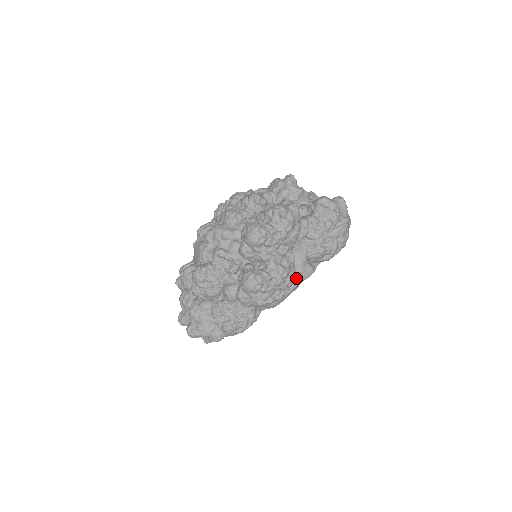
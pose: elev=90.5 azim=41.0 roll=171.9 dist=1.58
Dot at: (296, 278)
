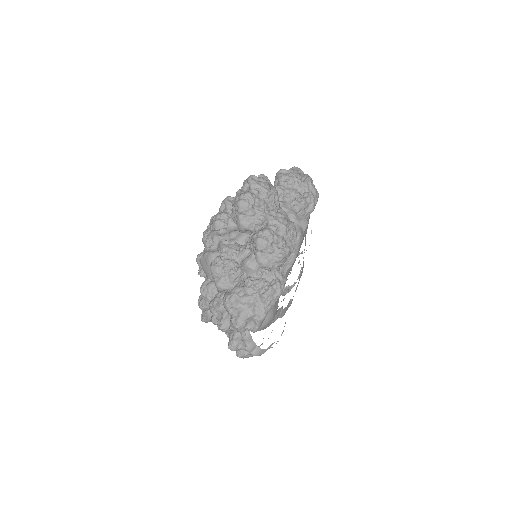
Dot at: (297, 229)
